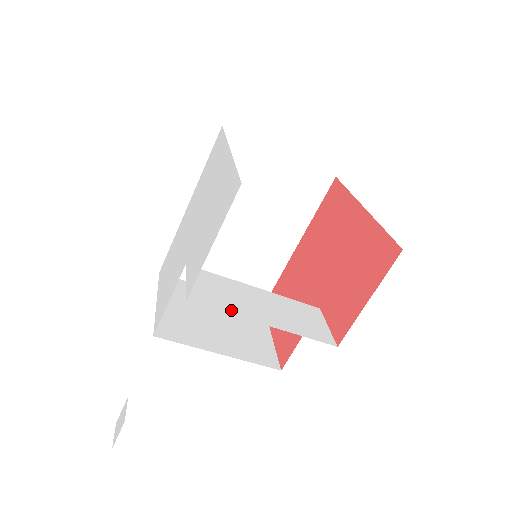
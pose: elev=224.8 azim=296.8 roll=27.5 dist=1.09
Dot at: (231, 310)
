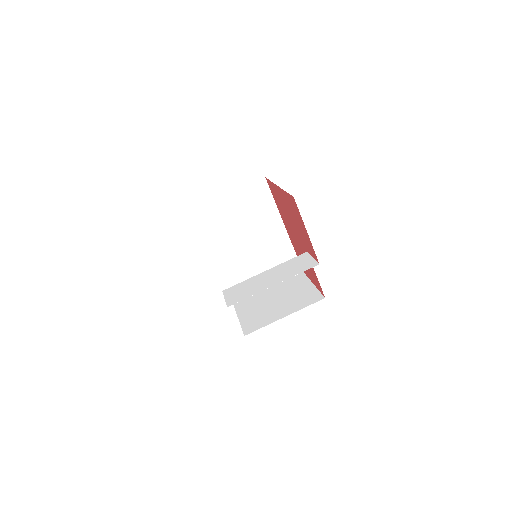
Dot at: (252, 293)
